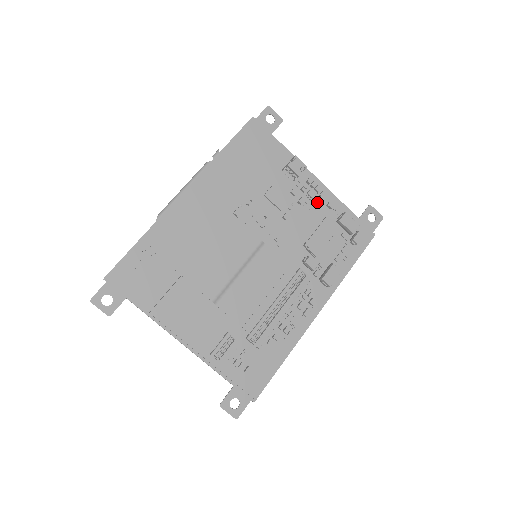
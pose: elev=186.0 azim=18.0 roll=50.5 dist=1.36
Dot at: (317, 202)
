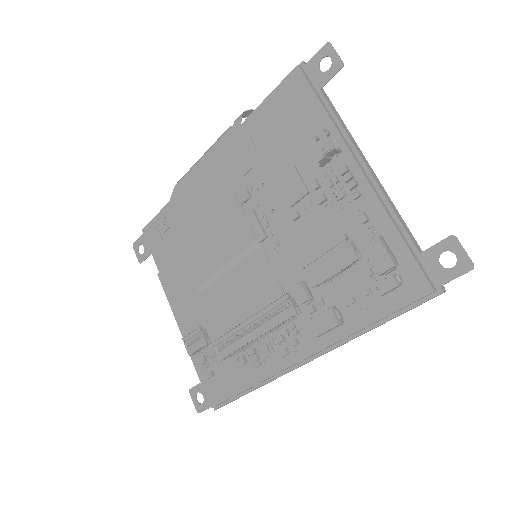
Dot at: (348, 207)
